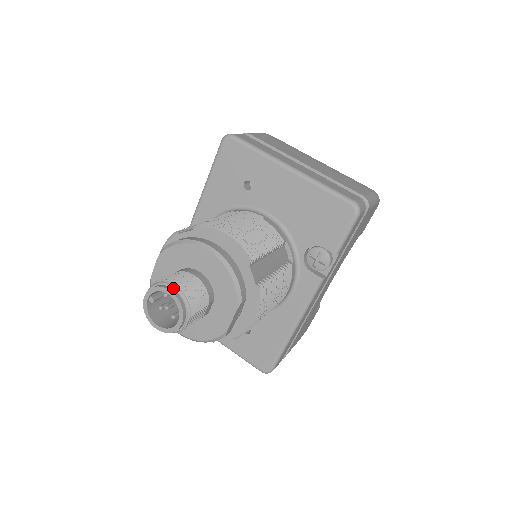
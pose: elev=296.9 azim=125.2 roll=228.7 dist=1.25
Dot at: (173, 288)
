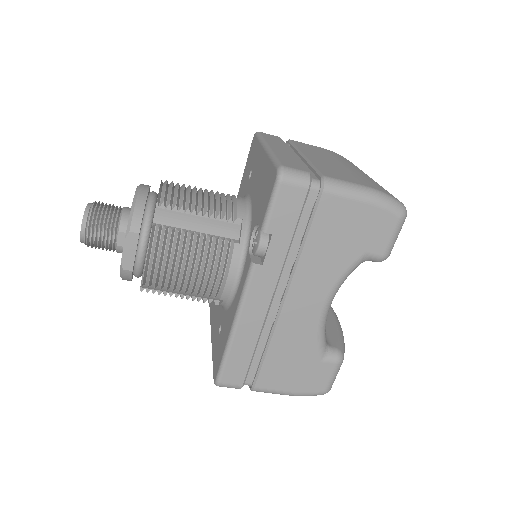
Dot at: (92, 204)
